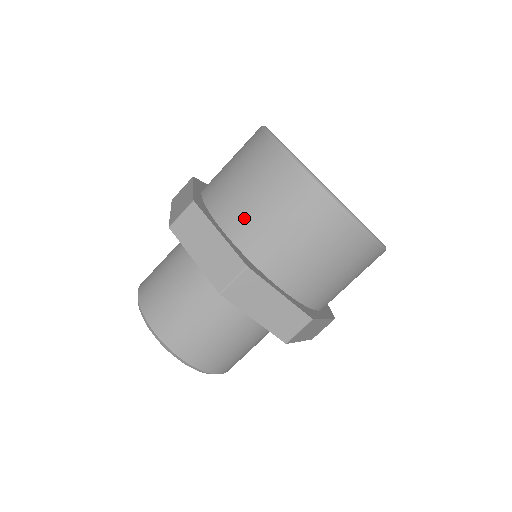
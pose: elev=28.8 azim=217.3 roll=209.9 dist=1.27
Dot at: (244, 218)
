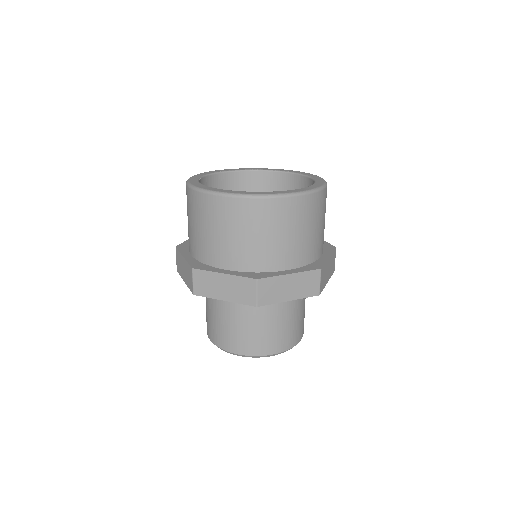
Dot at: (191, 239)
